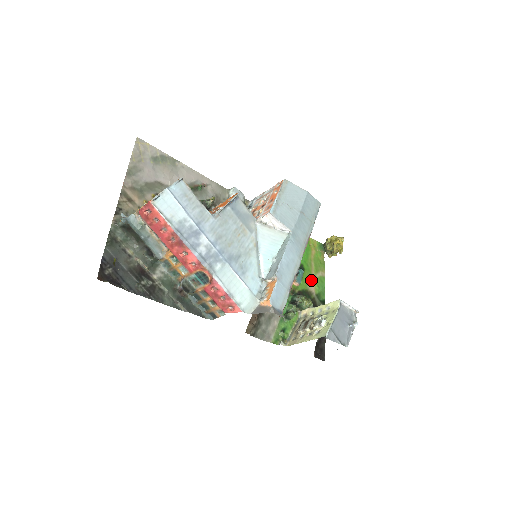
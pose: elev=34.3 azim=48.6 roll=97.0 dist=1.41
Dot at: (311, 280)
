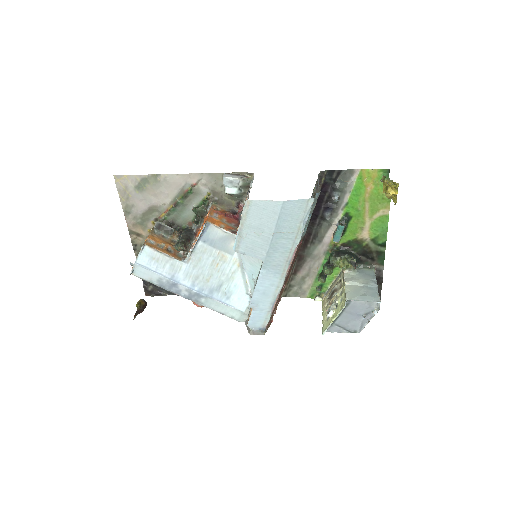
Dot at: (363, 226)
